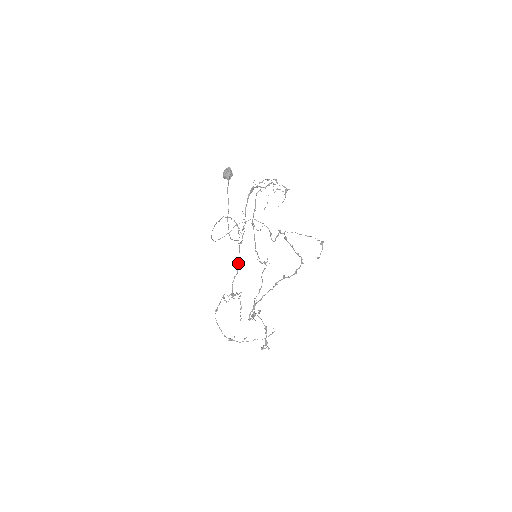
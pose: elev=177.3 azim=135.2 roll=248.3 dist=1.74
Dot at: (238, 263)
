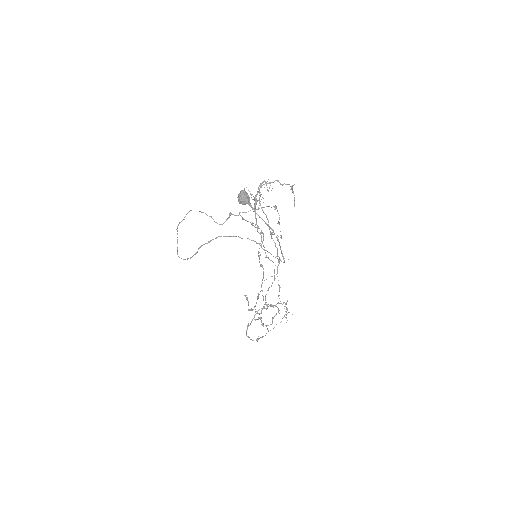
Dot at: occluded
